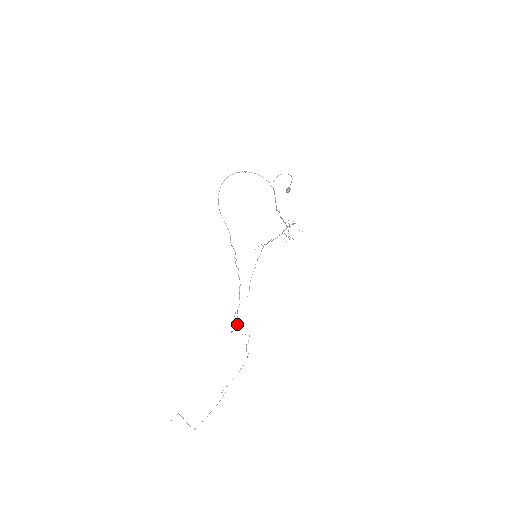
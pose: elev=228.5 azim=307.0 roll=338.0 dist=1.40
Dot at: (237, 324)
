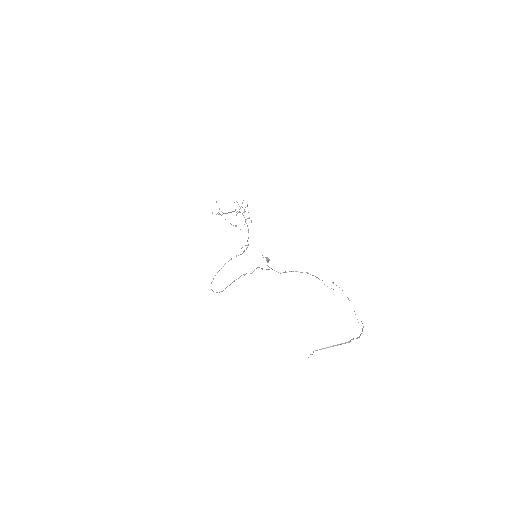
Dot at: occluded
